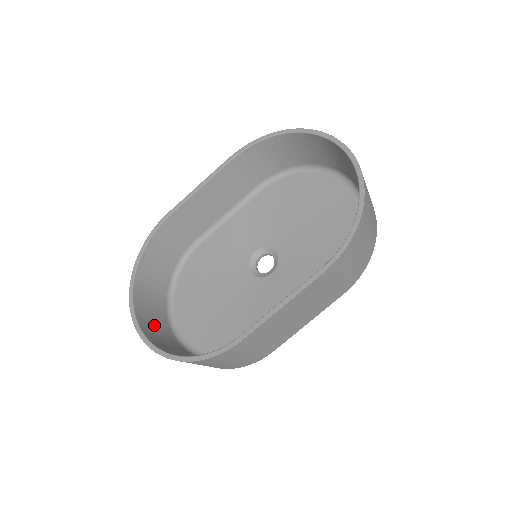
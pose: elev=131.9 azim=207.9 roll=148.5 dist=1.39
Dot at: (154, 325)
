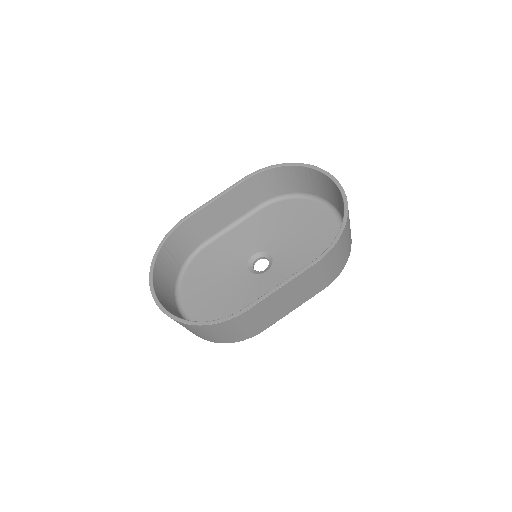
Dot at: (167, 302)
